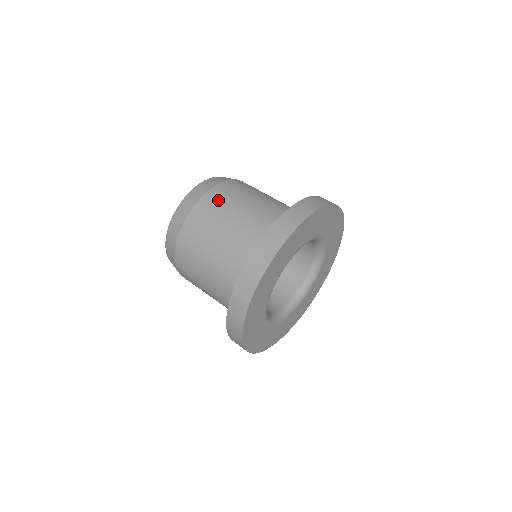
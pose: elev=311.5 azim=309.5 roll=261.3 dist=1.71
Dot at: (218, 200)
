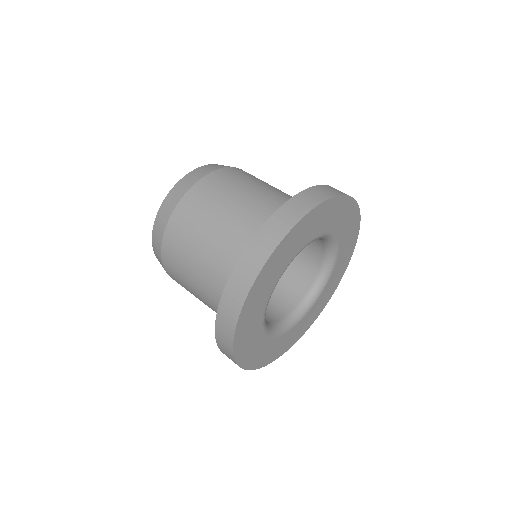
Dot at: (238, 174)
